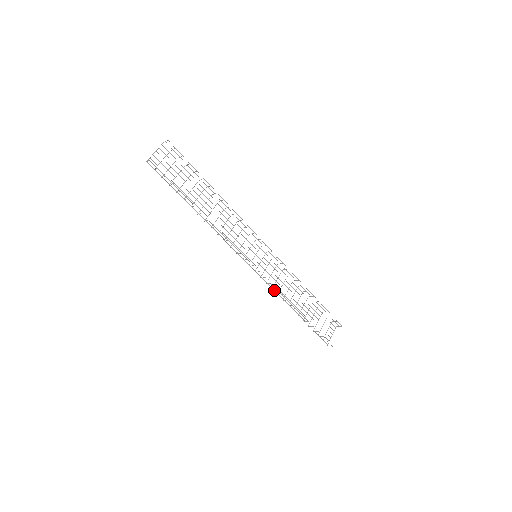
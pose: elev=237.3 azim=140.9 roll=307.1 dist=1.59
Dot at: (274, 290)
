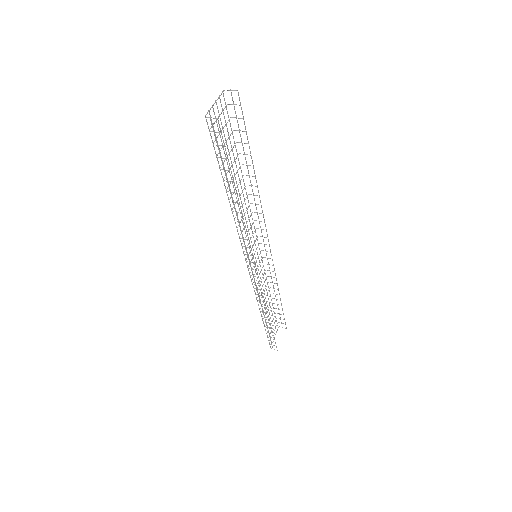
Dot at: occluded
